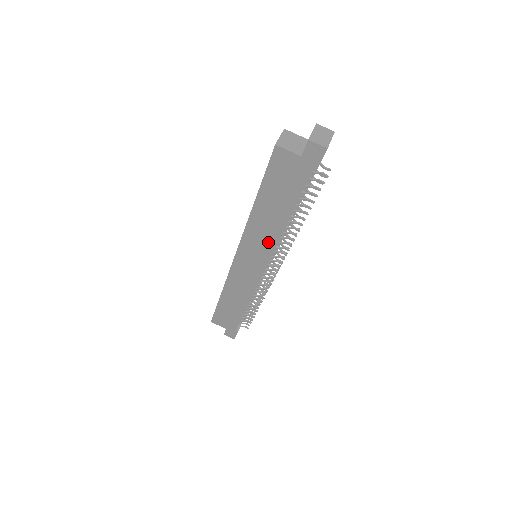
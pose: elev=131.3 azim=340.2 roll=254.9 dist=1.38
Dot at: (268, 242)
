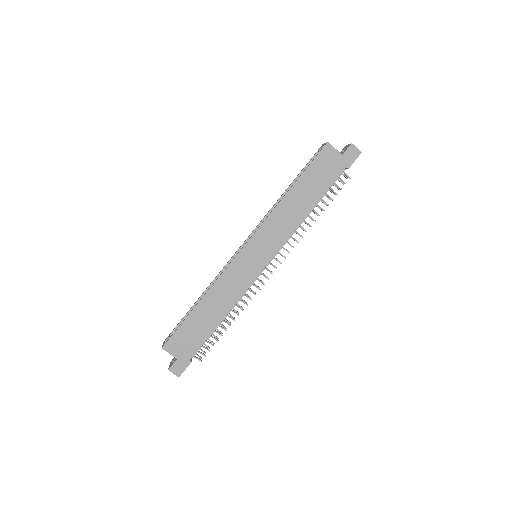
Dot at: (284, 232)
